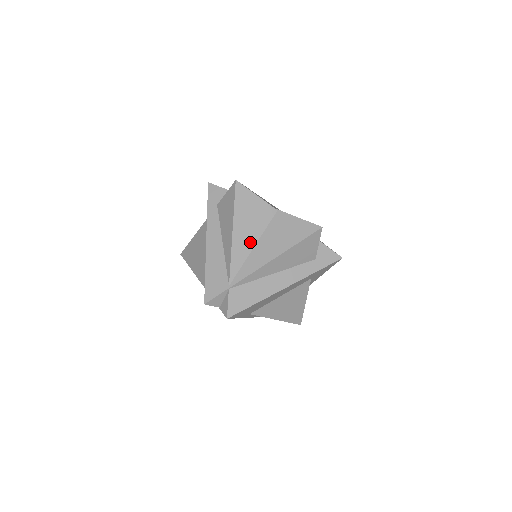
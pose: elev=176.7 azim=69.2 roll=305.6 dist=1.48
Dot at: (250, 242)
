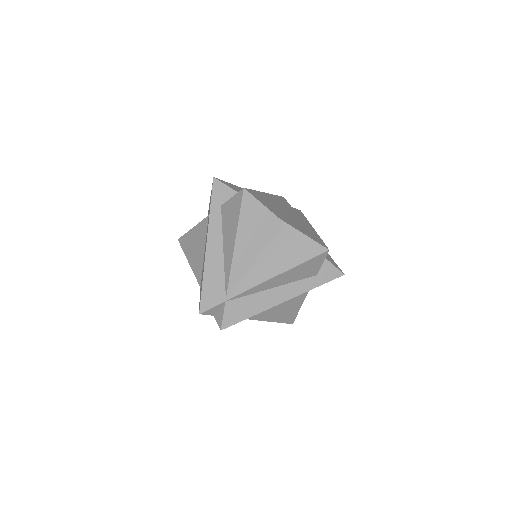
Dot at: (252, 255)
